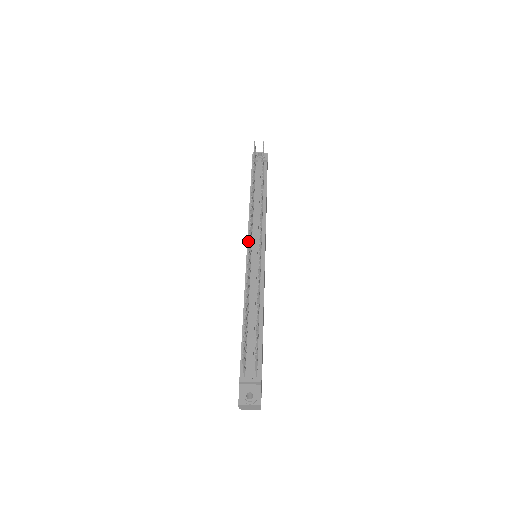
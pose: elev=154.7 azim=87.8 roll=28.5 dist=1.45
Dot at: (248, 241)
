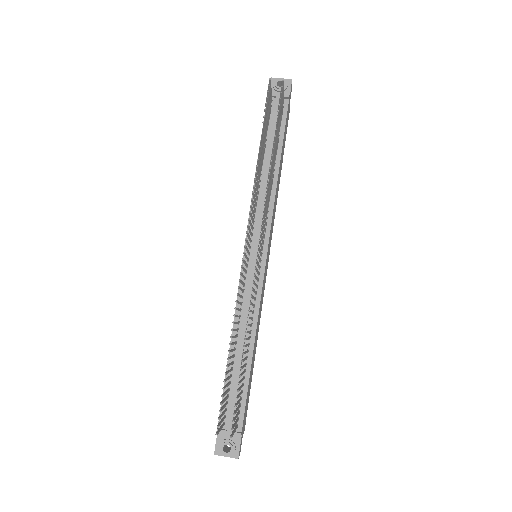
Dot at: (247, 237)
